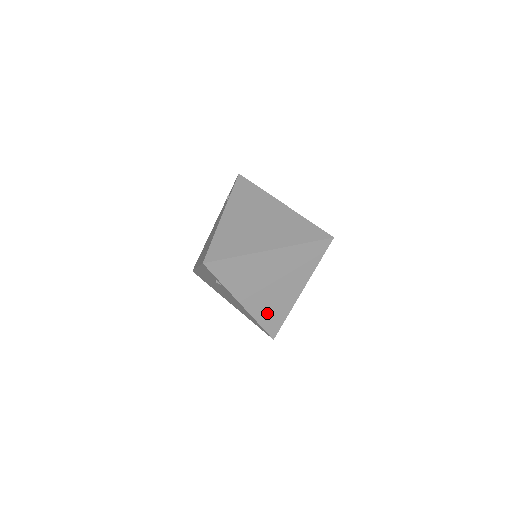
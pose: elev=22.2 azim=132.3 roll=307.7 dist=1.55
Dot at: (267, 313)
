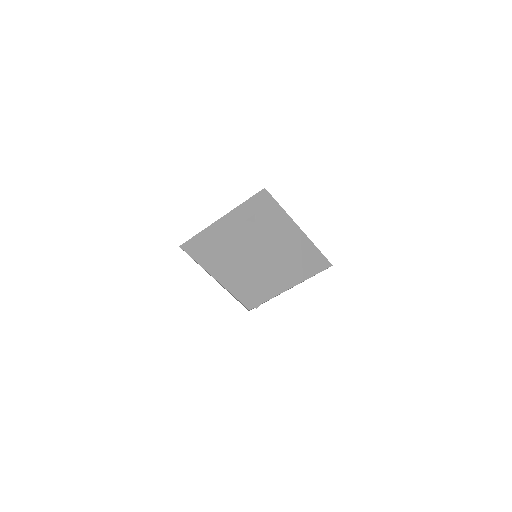
Dot at: (264, 277)
